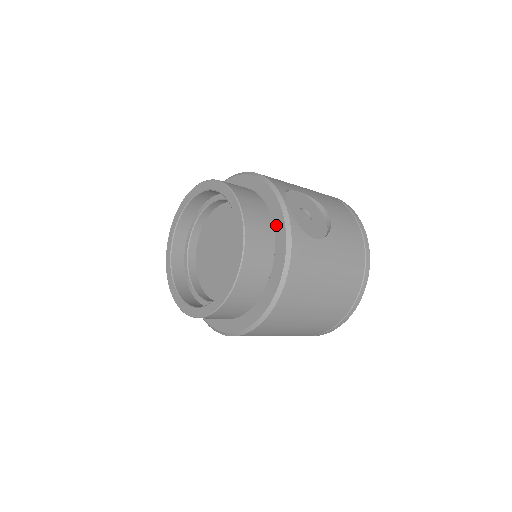
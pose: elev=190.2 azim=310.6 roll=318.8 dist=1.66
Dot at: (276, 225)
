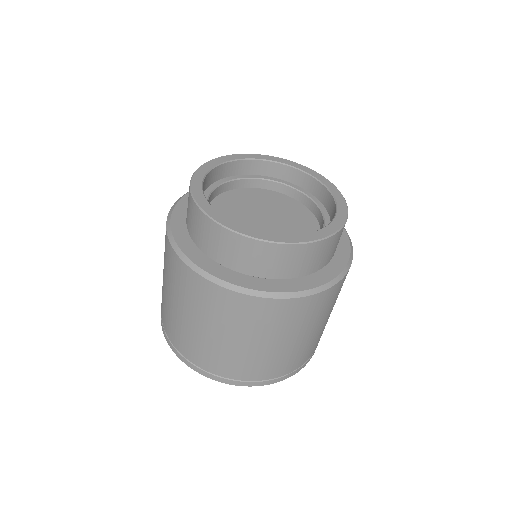
Dot at: occluded
